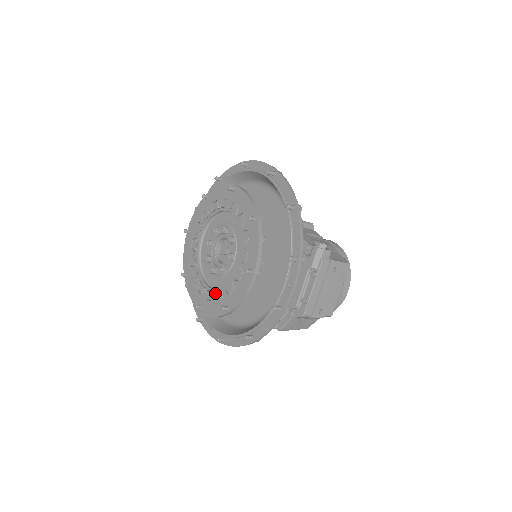
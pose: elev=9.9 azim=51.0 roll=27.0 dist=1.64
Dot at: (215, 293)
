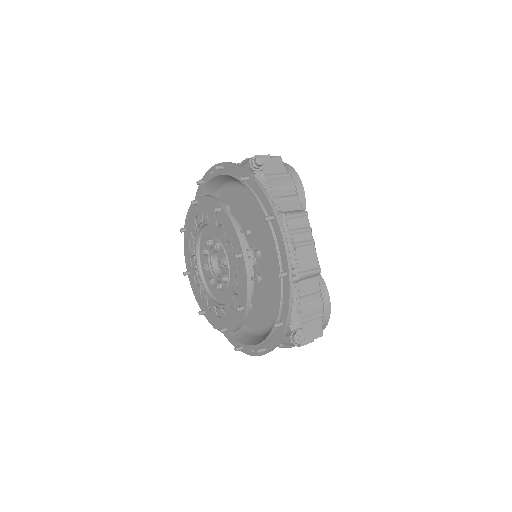
Dot at: (201, 286)
